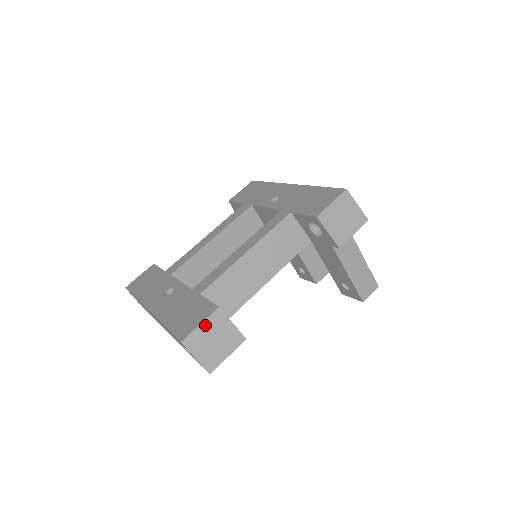
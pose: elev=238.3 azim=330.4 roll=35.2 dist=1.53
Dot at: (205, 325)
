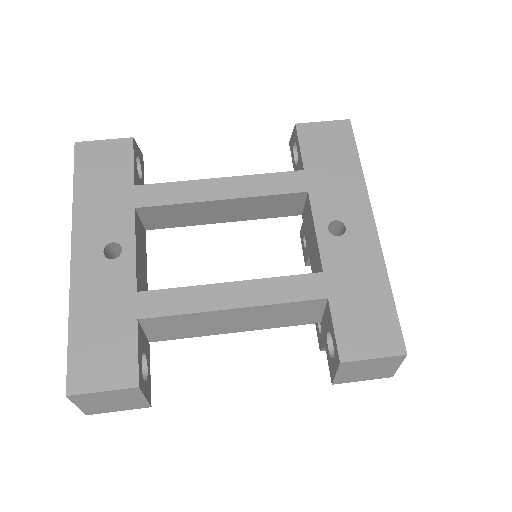
Dot at: (108, 393)
